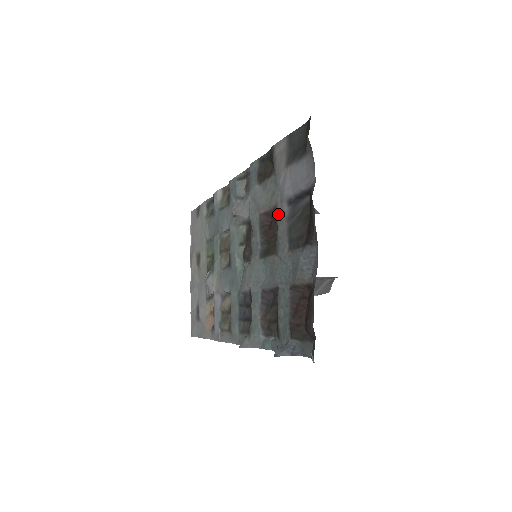
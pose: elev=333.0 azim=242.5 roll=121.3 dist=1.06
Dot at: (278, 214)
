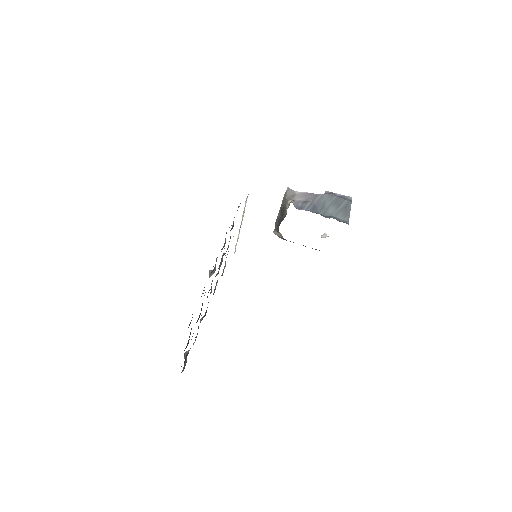
Dot at: occluded
